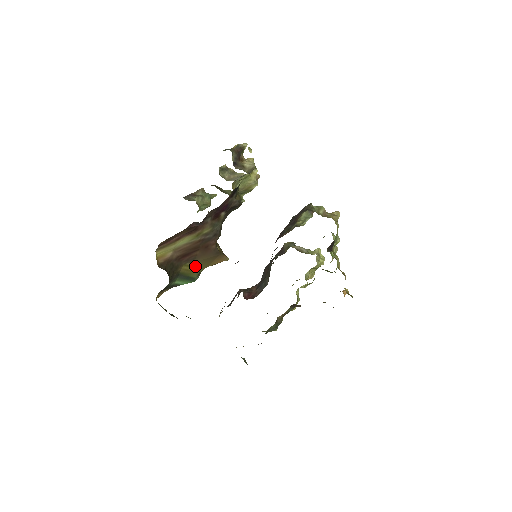
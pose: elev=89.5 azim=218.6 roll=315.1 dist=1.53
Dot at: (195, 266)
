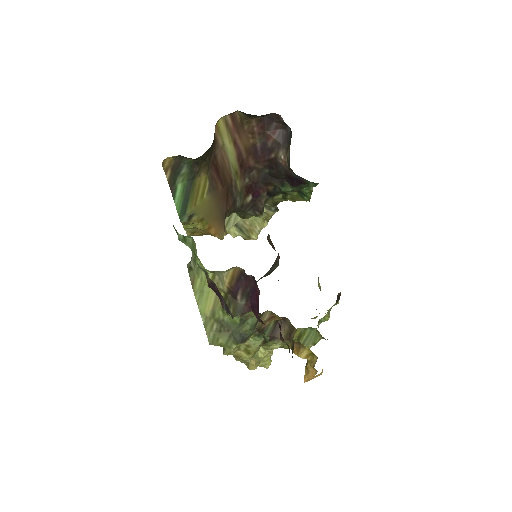
Dot at: (203, 198)
